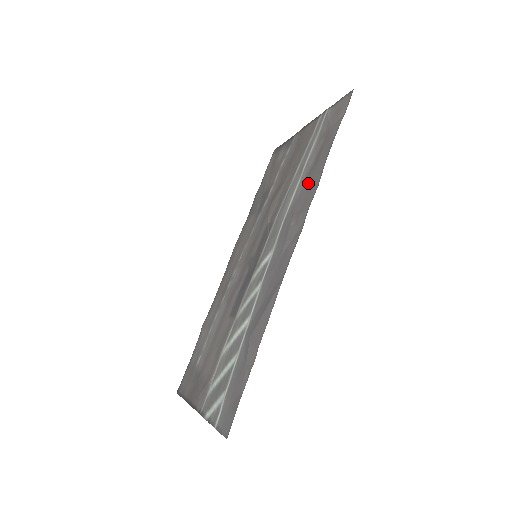
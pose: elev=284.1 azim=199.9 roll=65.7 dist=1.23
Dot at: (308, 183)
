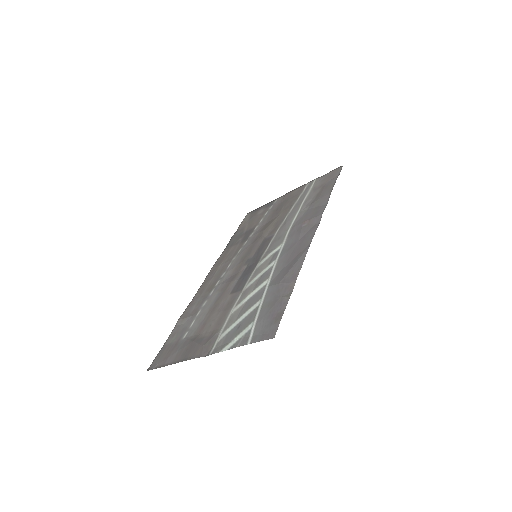
Dot at: (313, 207)
